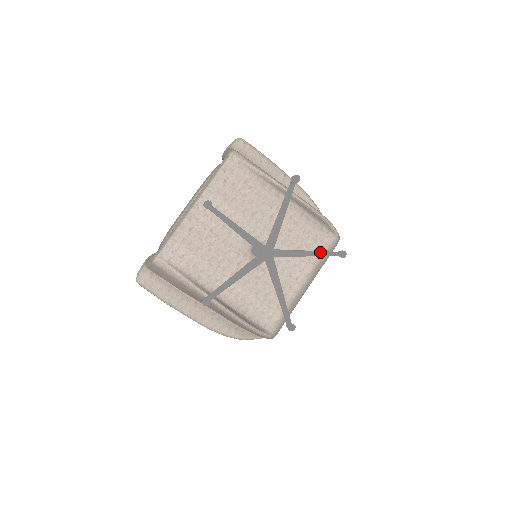
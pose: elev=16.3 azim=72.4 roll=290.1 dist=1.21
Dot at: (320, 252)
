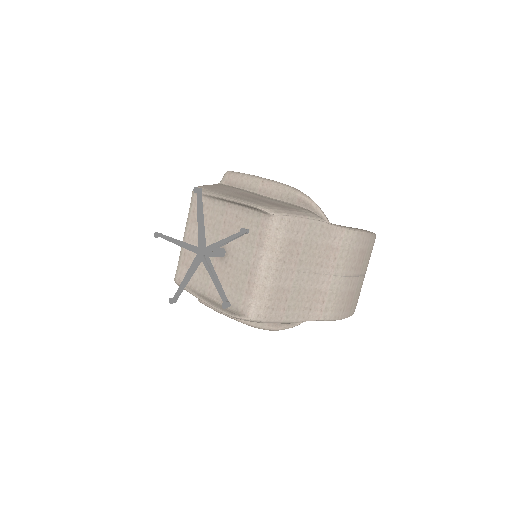
Dot at: (230, 237)
